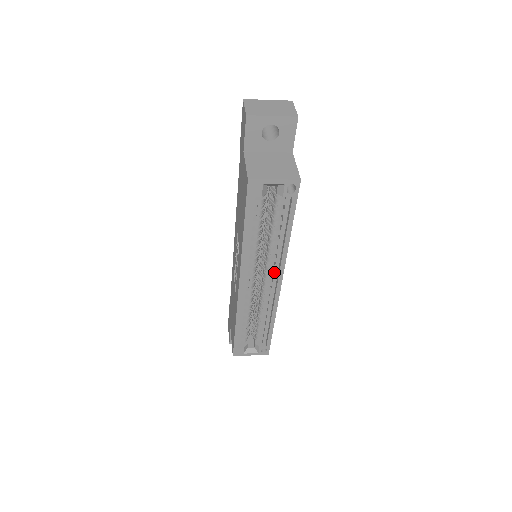
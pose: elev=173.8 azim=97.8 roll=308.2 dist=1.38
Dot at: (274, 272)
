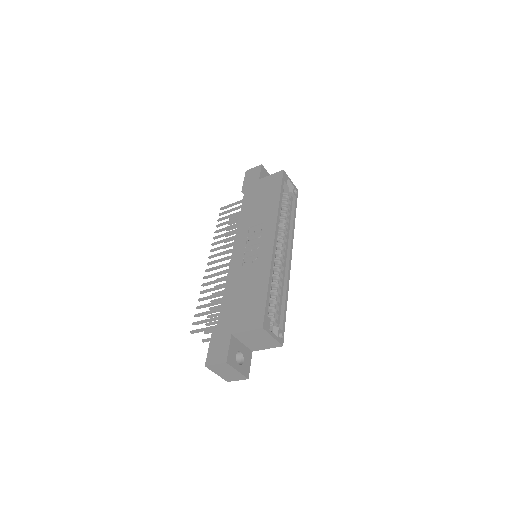
Dot at: (286, 247)
